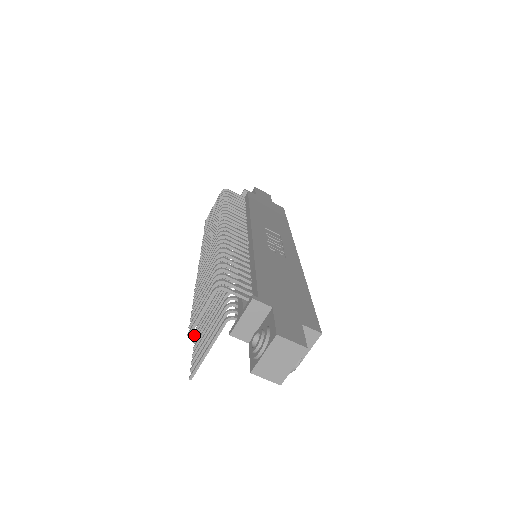
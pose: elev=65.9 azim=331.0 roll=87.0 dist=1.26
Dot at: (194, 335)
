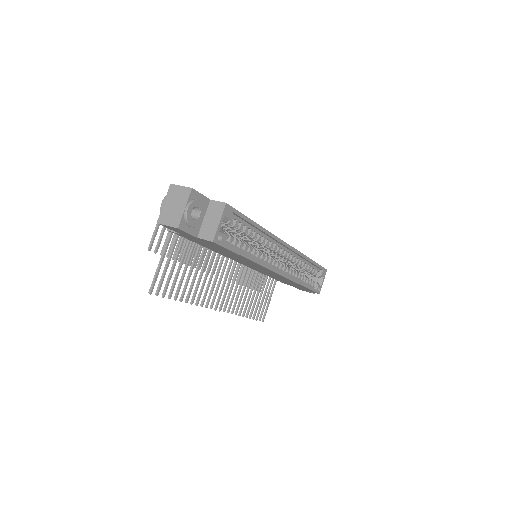
Dot at: (185, 301)
